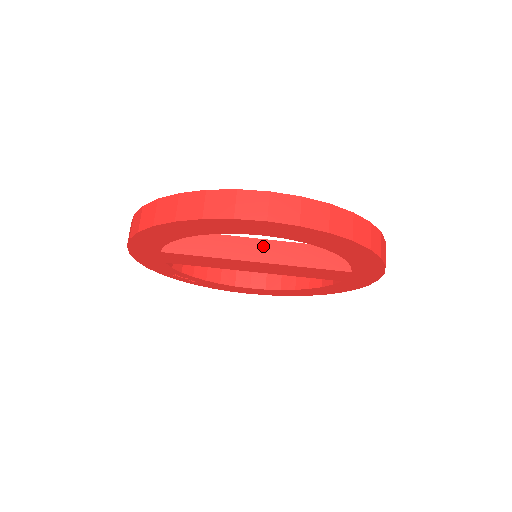
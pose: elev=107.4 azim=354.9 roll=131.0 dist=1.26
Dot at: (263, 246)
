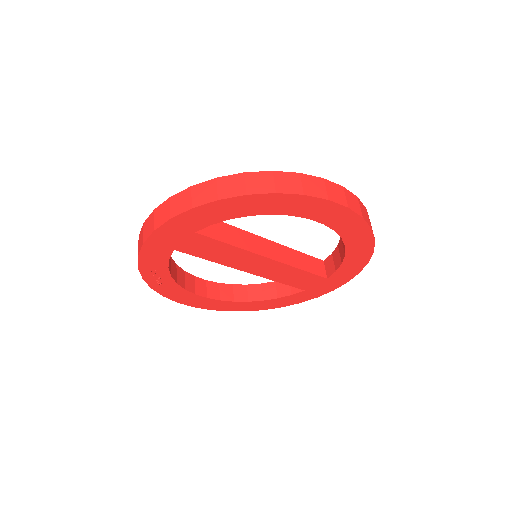
Dot at: (271, 246)
